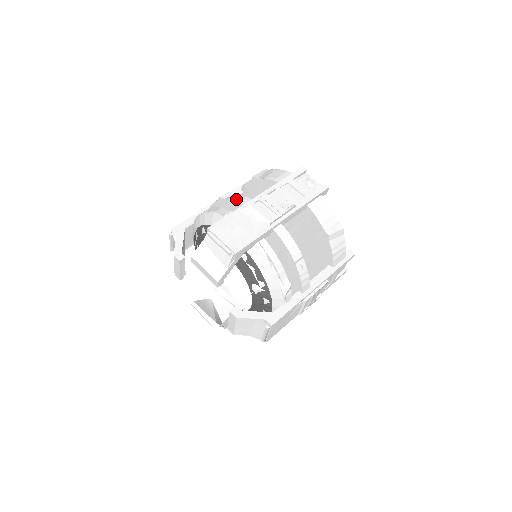
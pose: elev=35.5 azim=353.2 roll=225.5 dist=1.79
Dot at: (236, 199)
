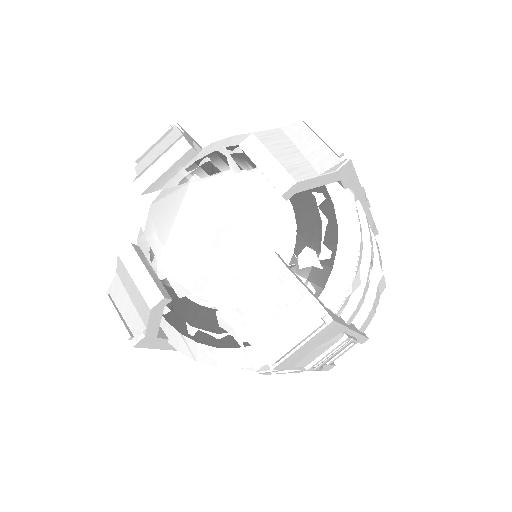
Dot at: occluded
